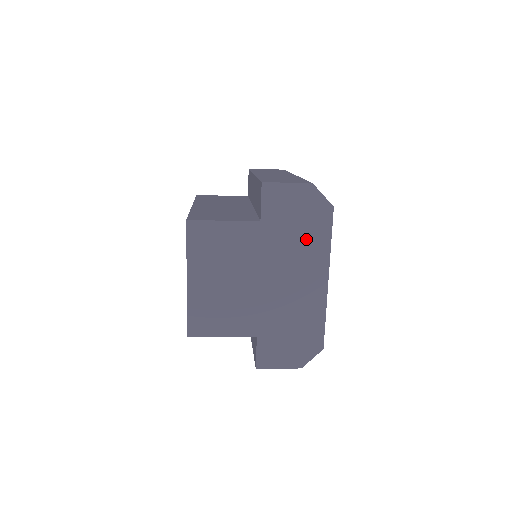
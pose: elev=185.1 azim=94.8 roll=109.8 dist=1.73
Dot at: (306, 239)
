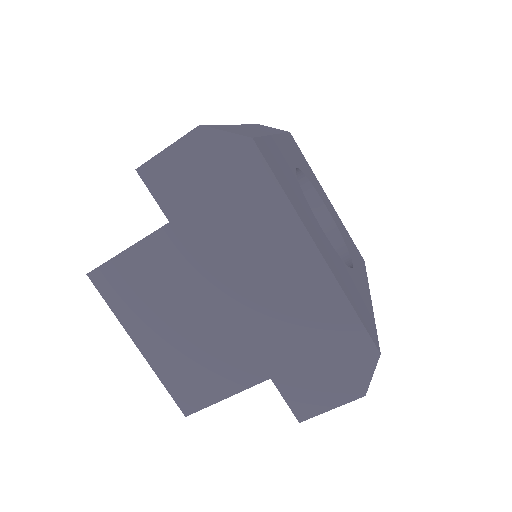
Dot at: (245, 209)
